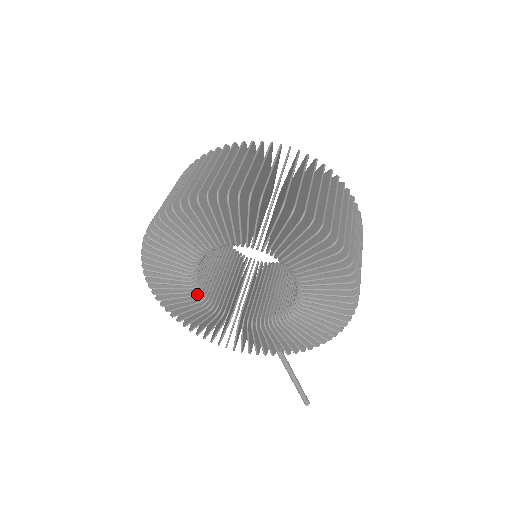
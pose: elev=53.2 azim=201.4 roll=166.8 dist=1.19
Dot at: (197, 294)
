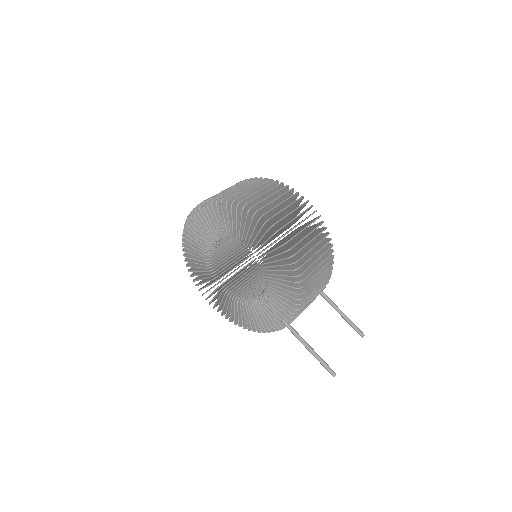
Dot at: (221, 288)
